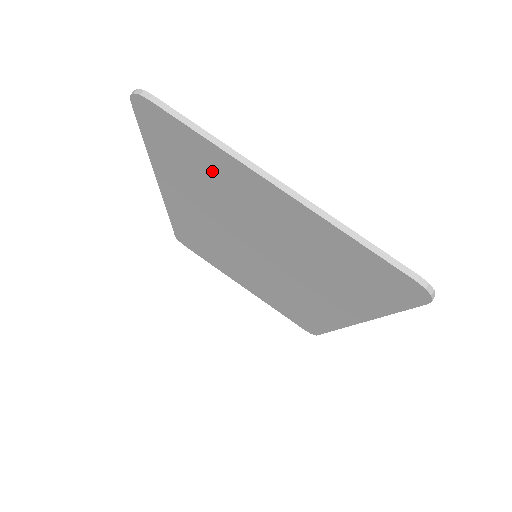
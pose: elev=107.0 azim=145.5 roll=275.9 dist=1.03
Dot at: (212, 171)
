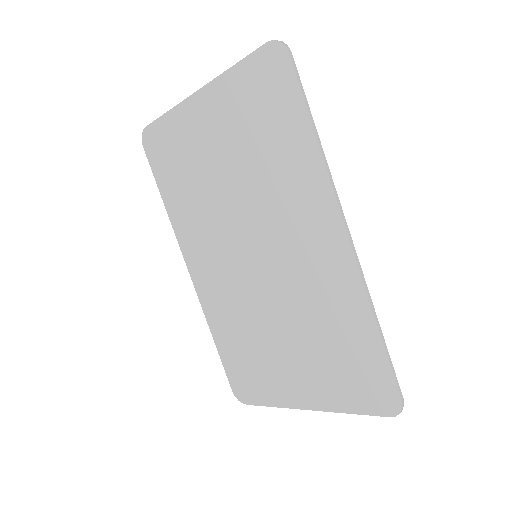
Dot at: (182, 147)
